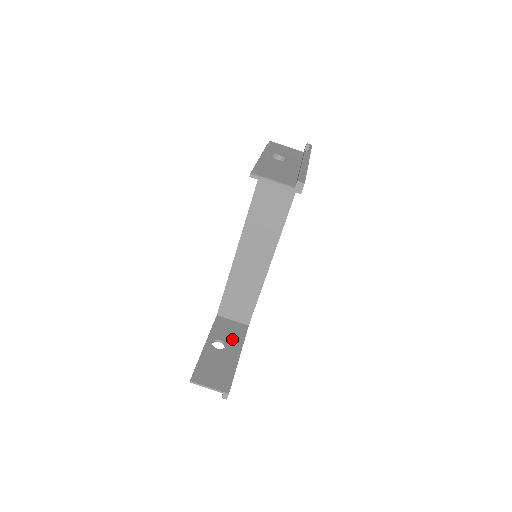
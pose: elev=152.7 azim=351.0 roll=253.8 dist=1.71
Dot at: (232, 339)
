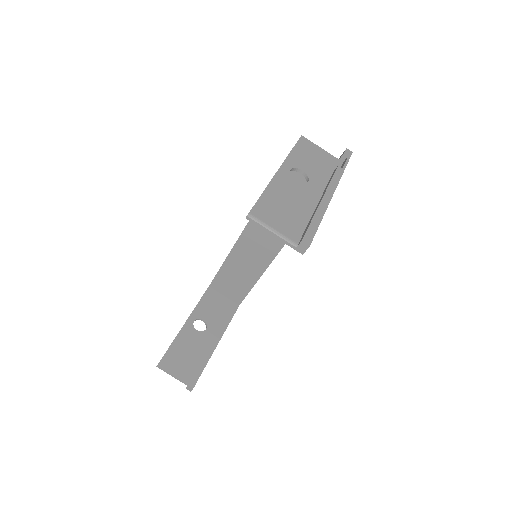
Dot at: (216, 320)
